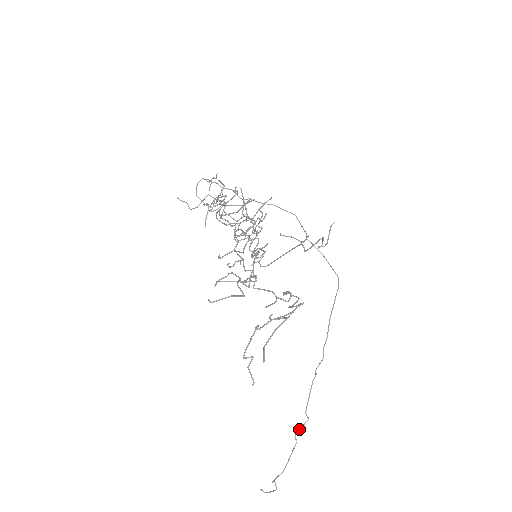
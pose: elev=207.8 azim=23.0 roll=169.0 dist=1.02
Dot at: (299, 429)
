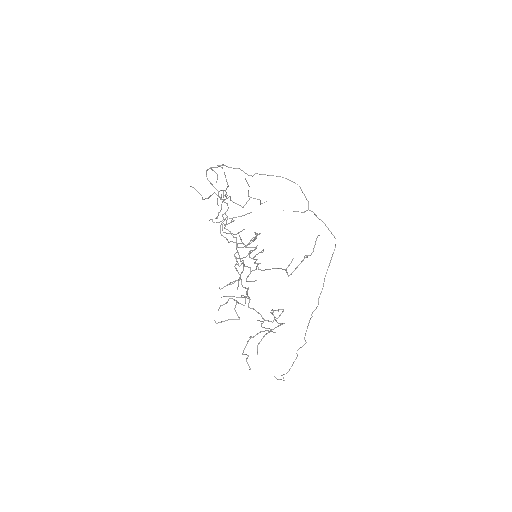
Dot at: (299, 348)
